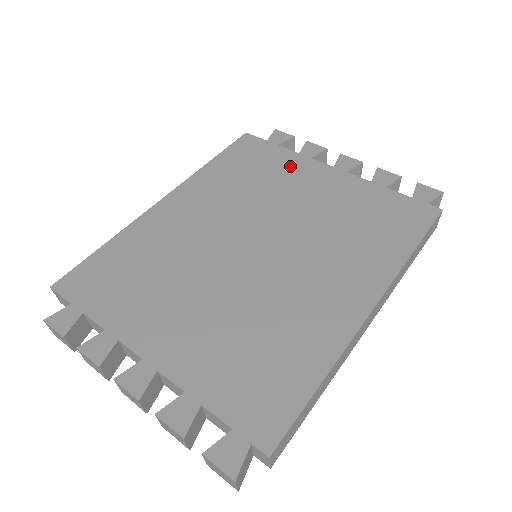
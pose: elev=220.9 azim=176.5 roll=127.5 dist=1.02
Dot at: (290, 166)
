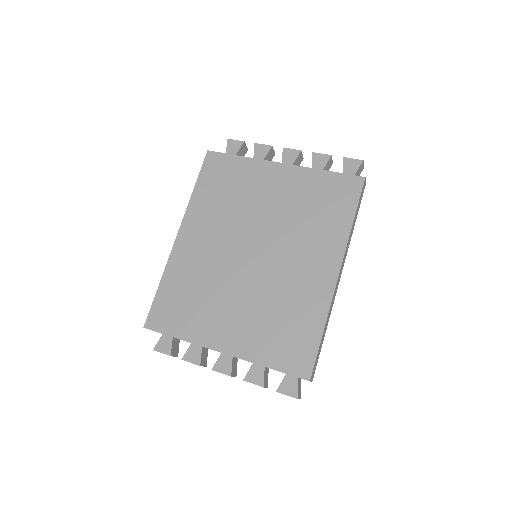
Dot at: (251, 173)
